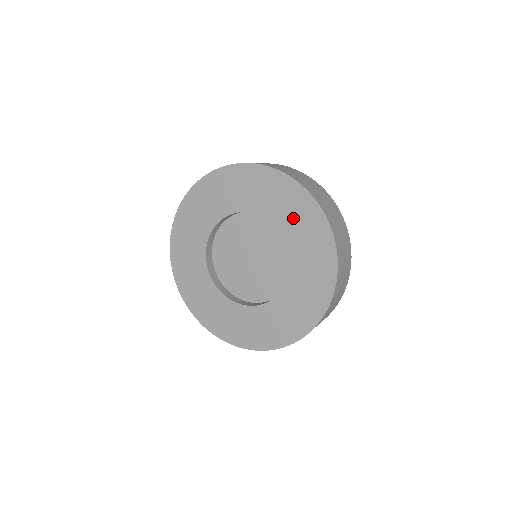
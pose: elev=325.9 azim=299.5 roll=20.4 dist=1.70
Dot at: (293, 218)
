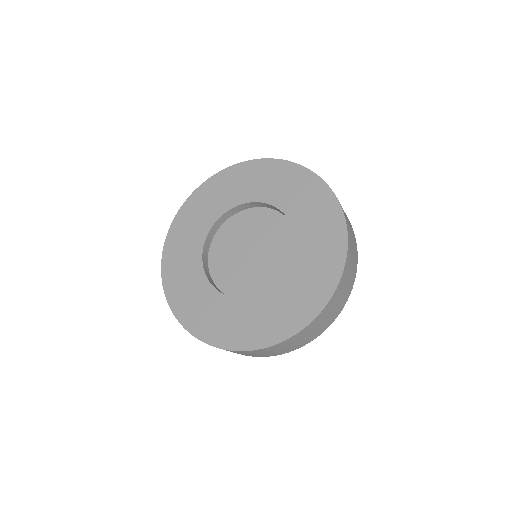
Dot at: (307, 209)
